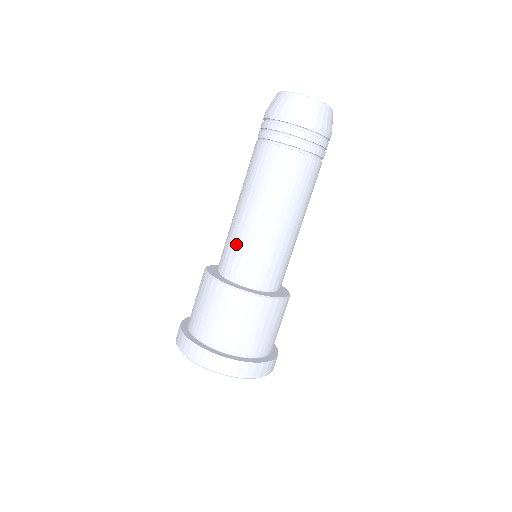
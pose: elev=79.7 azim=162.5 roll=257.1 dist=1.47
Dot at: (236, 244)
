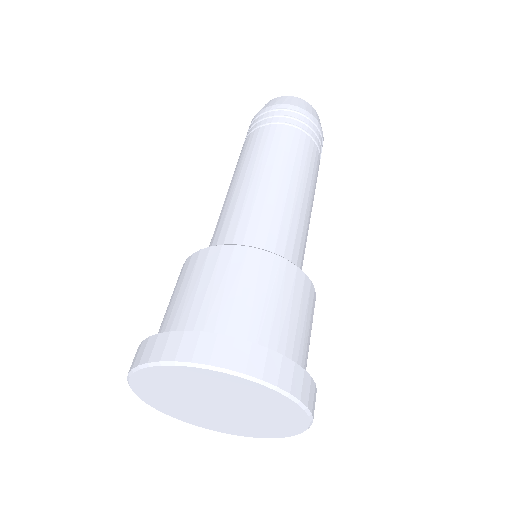
Dot at: (256, 213)
